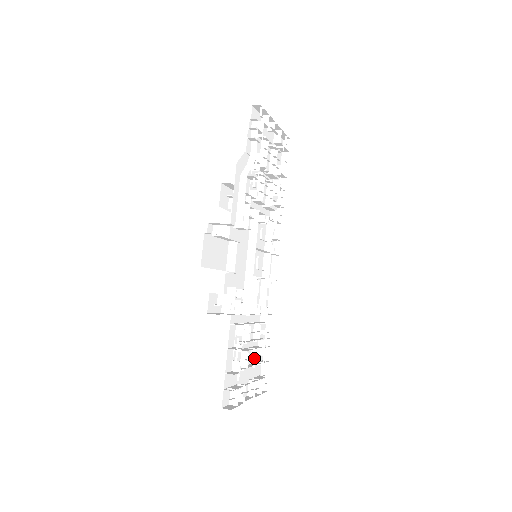
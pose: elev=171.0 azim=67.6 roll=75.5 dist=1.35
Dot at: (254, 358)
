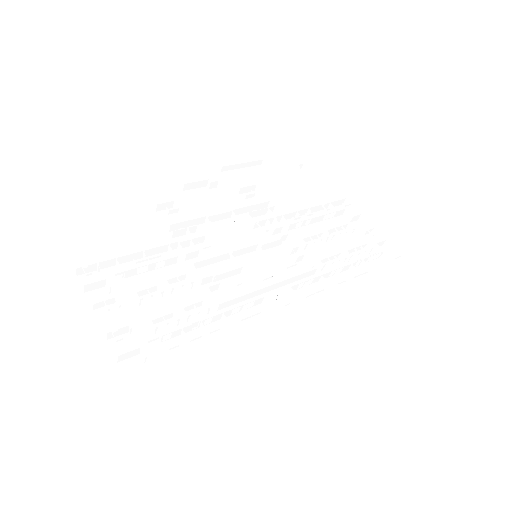
Dot at: (156, 304)
